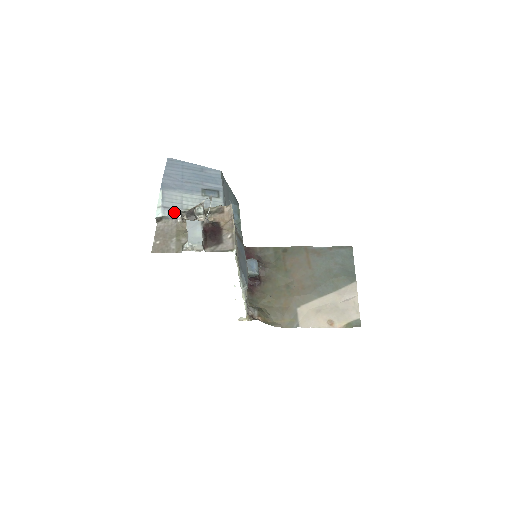
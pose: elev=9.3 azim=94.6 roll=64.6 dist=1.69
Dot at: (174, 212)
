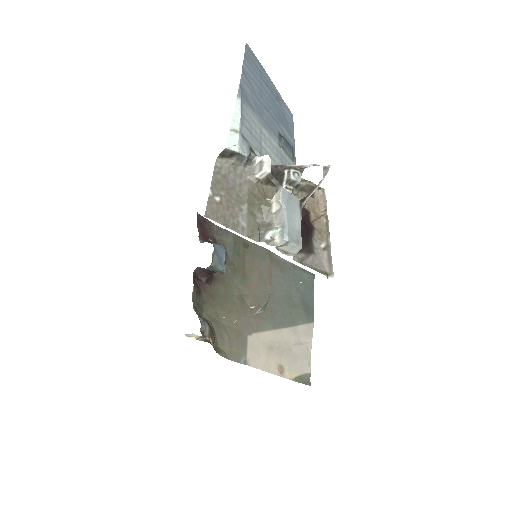
Dot at: (253, 154)
